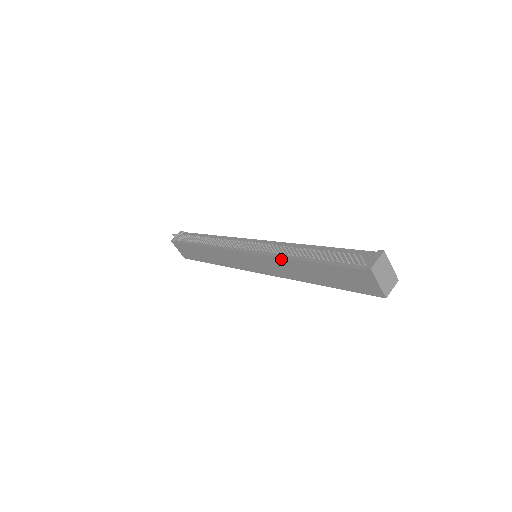
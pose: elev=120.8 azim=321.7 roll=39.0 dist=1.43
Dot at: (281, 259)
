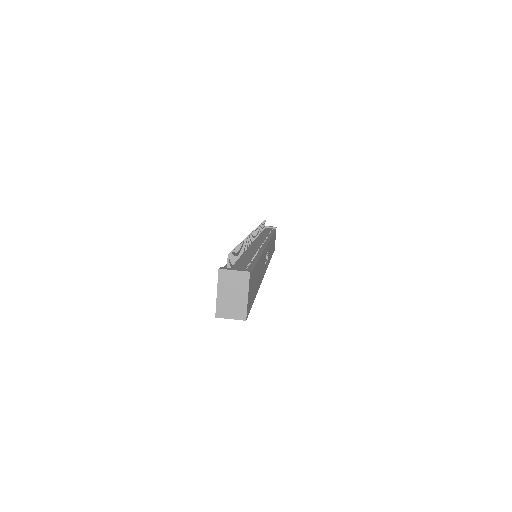
Dot at: occluded
